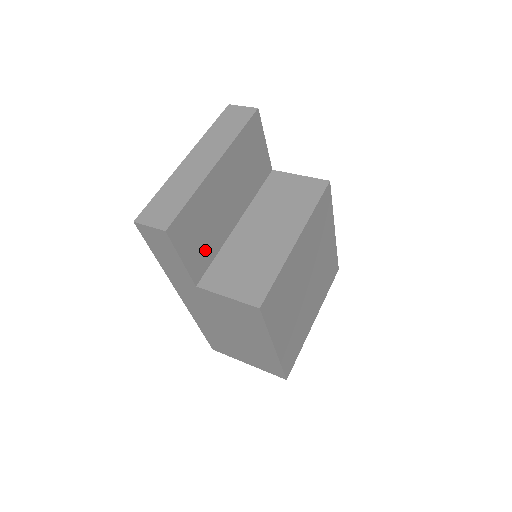
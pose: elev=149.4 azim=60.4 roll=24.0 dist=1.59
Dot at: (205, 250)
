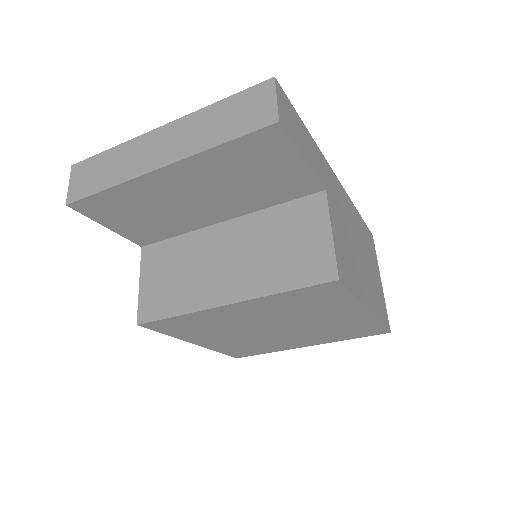
Dot at: (153, 228)
